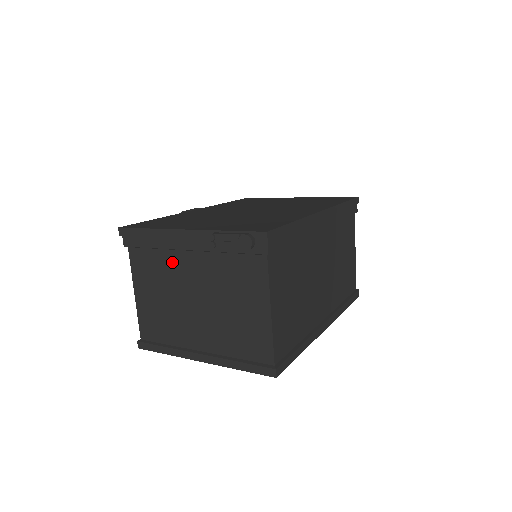
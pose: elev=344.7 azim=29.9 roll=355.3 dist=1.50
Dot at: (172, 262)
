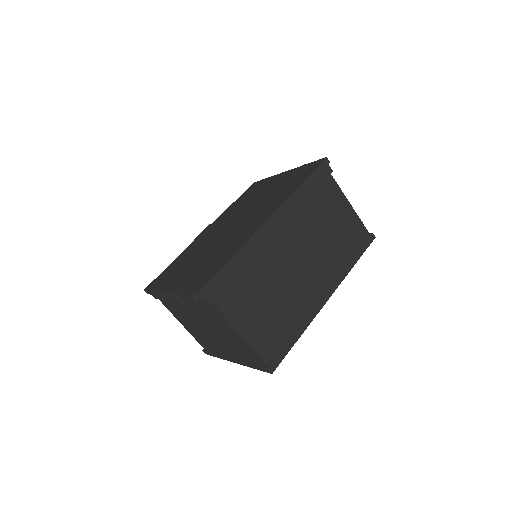
Dot at: (180, 307)
